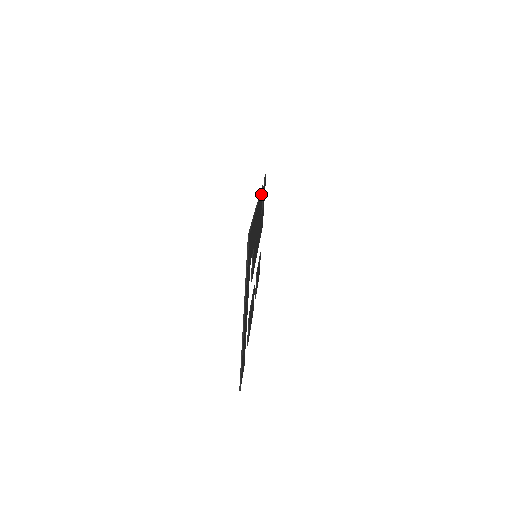
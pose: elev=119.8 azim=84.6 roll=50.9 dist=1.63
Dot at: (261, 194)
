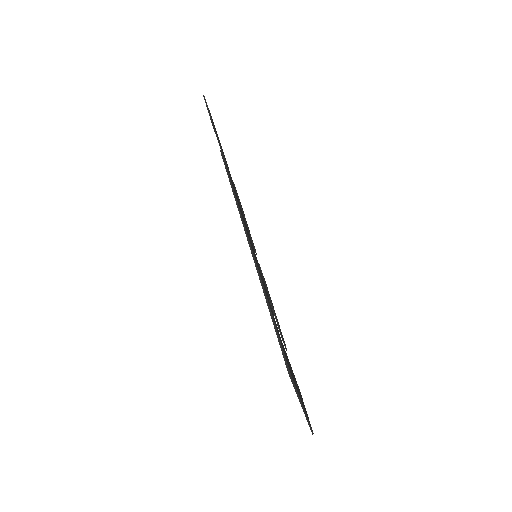
Dot at: occluded
